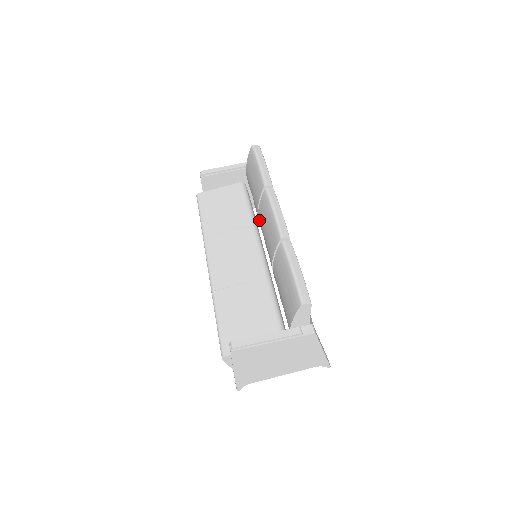
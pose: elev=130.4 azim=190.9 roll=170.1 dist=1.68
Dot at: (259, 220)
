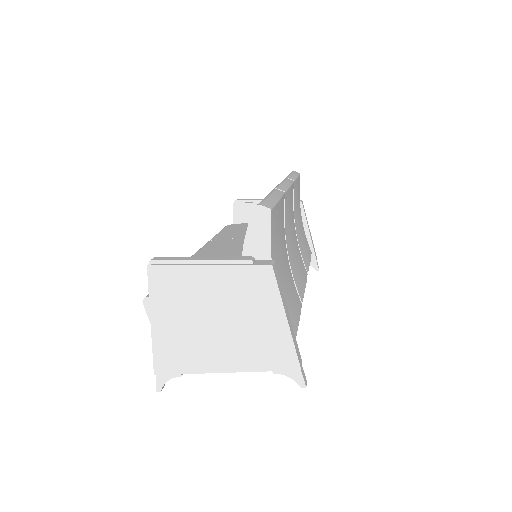
Dot at: occluded
